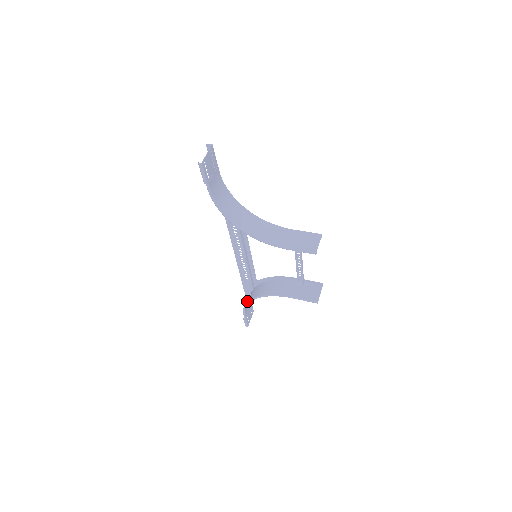
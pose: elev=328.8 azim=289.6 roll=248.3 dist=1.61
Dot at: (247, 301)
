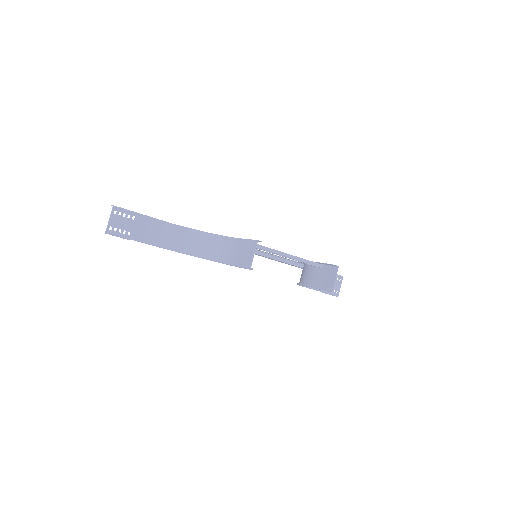
Dot at: occluded
